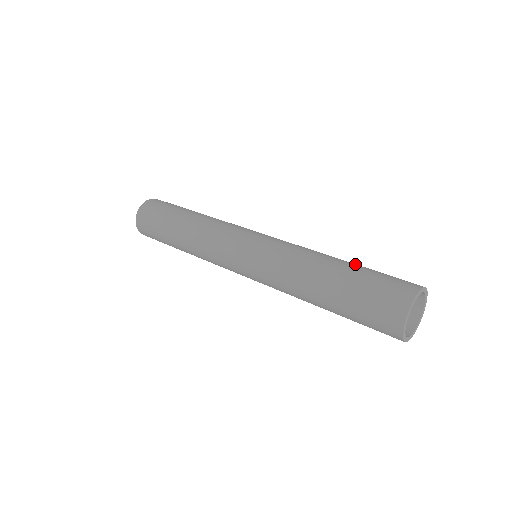
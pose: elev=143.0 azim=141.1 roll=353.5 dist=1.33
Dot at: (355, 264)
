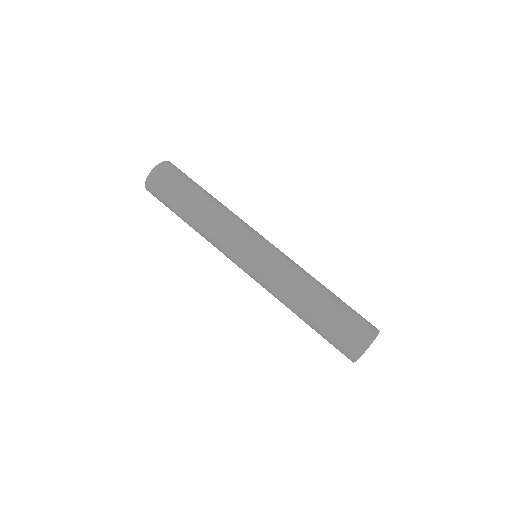
Dot at: occluded
